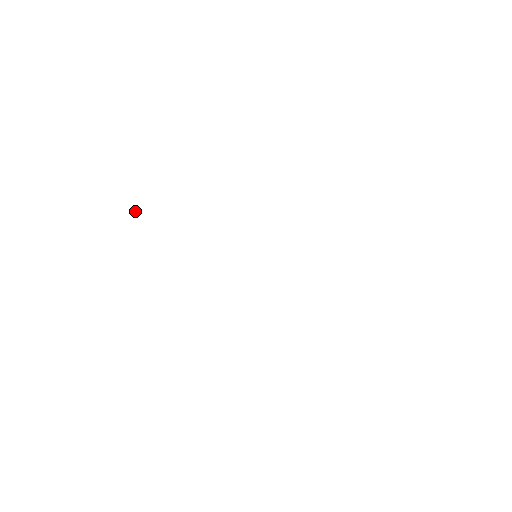
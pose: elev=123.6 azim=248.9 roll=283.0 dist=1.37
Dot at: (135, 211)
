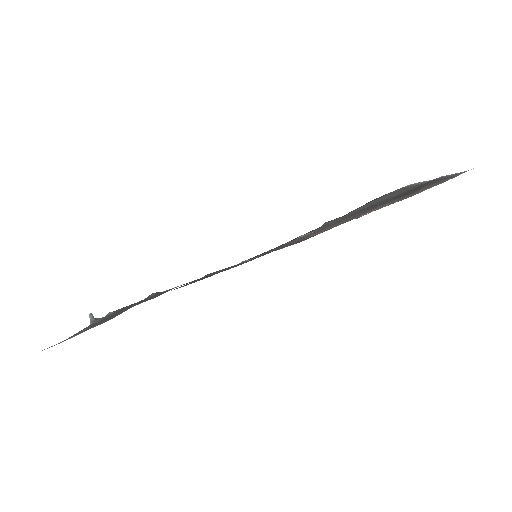
Dot at: (90, 320)
